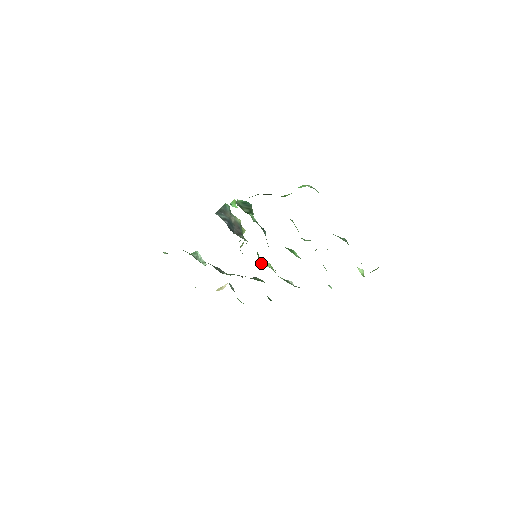
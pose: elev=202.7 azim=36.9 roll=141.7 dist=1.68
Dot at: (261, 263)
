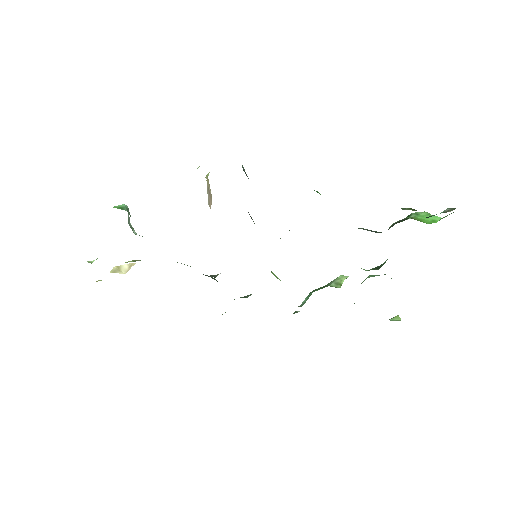
Dot at: (271, 272)
